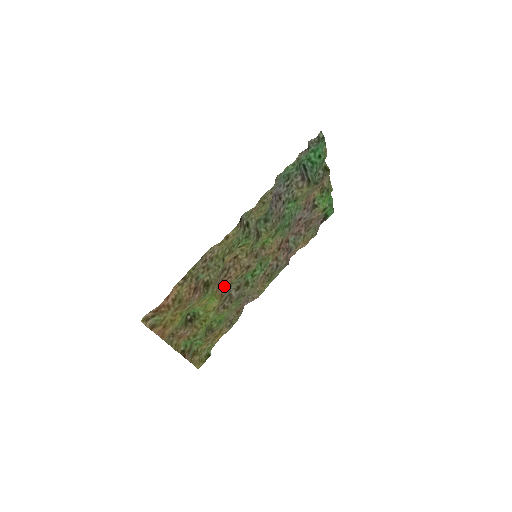
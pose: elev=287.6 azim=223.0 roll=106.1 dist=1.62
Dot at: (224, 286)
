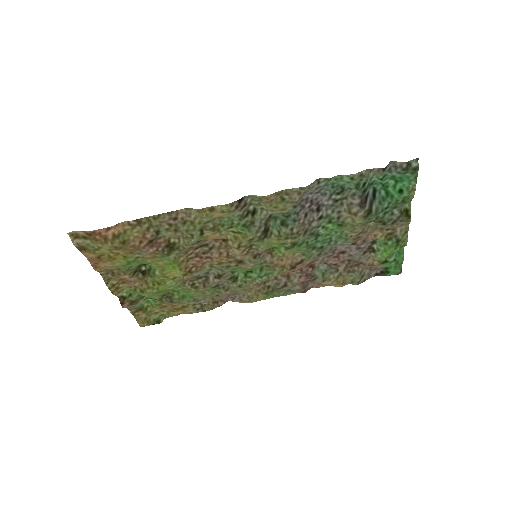
Dot at: (198, 263)
